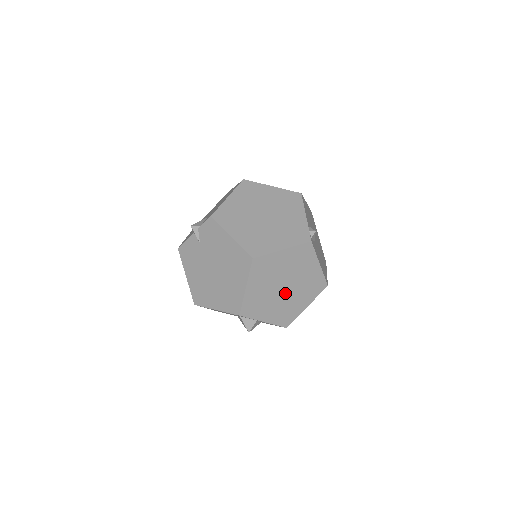
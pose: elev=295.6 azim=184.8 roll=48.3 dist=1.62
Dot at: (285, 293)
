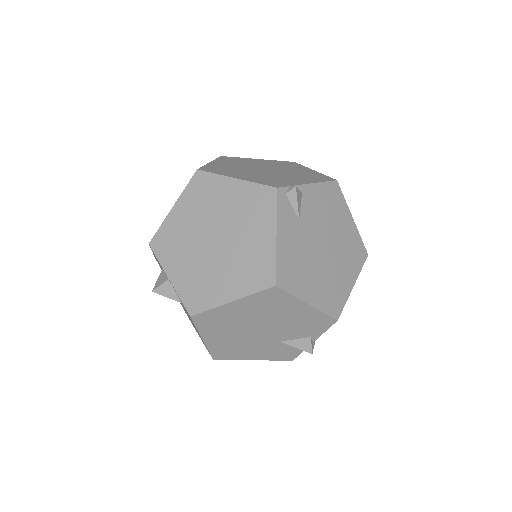
Dot at: (212, 251)
